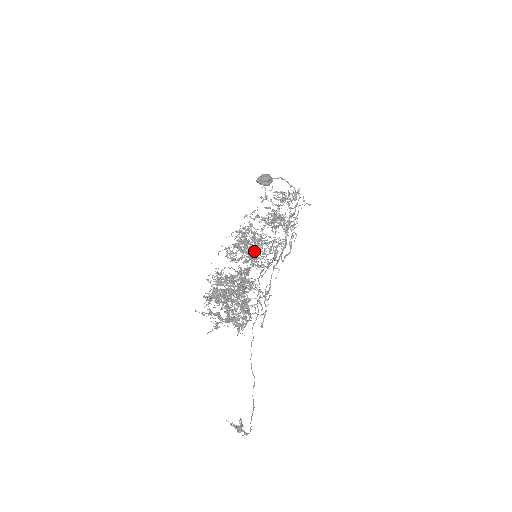
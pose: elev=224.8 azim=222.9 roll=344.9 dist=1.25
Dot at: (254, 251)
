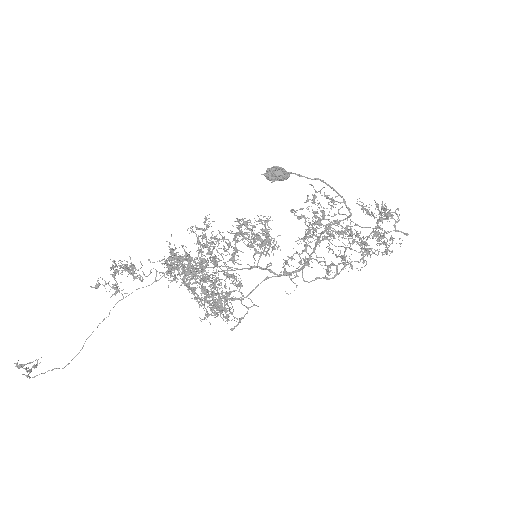
Dot at: (210, 245)
